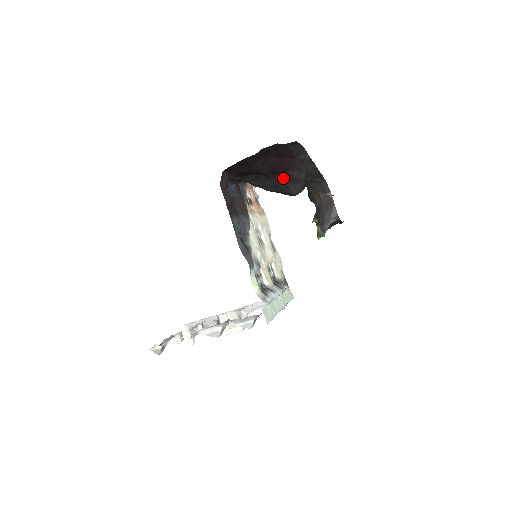
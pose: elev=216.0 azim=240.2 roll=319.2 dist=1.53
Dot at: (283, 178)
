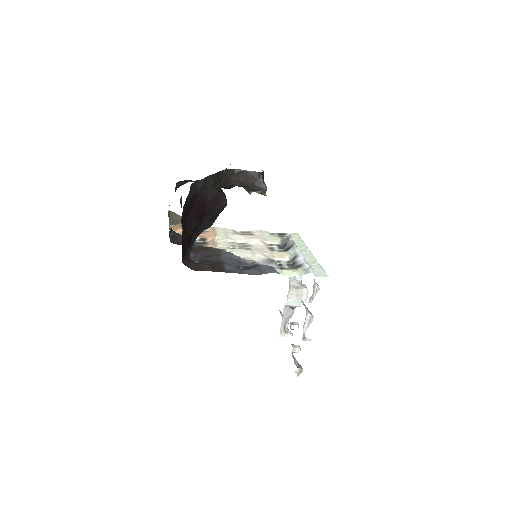
Dot at: (209, 210)
